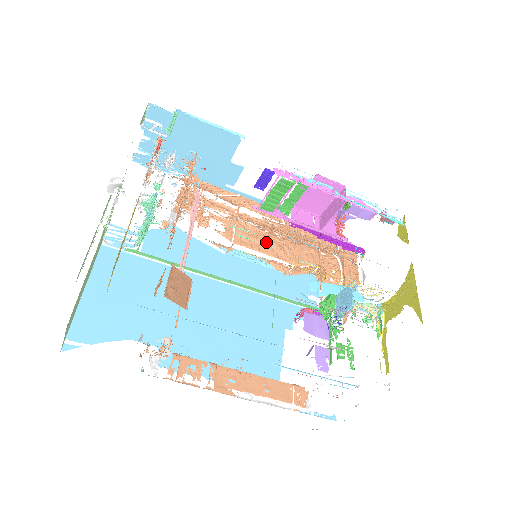
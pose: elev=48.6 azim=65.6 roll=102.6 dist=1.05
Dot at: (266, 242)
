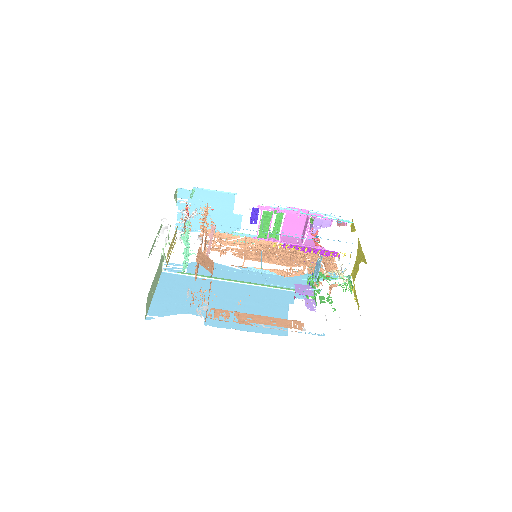
Dot at: (266, 256)
